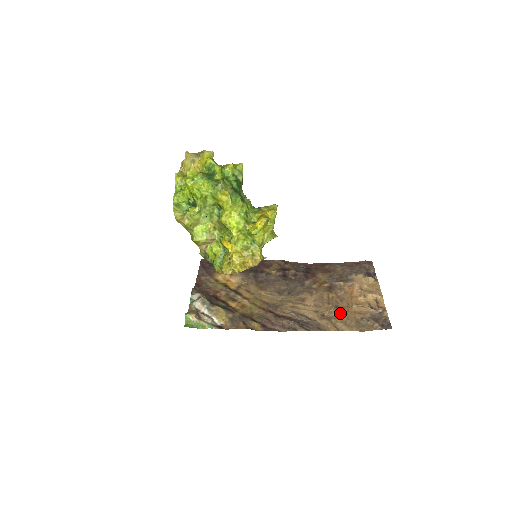
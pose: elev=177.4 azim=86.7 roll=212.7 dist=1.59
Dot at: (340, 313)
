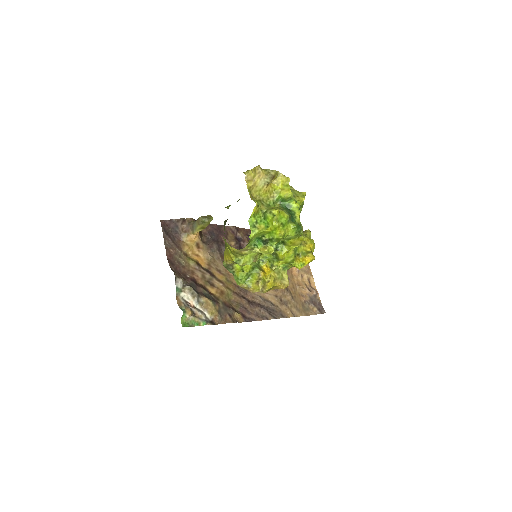
Dot at: (292, 297)
